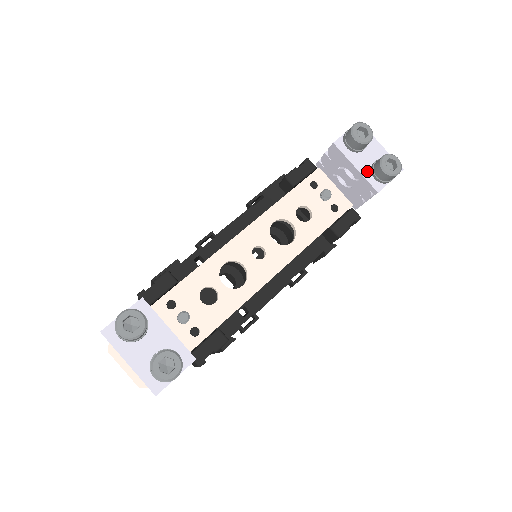
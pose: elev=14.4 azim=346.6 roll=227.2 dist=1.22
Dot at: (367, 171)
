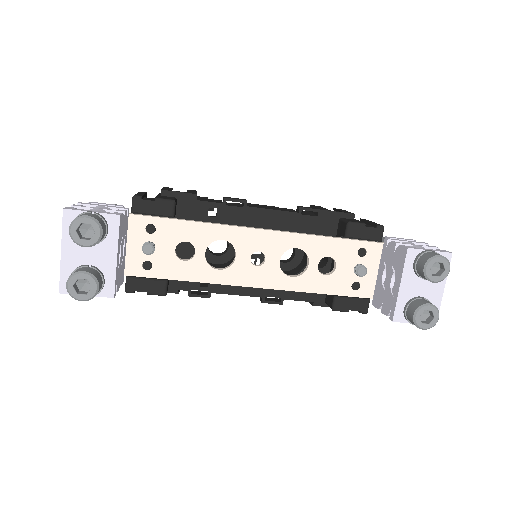
Dot at: (406, 297)
